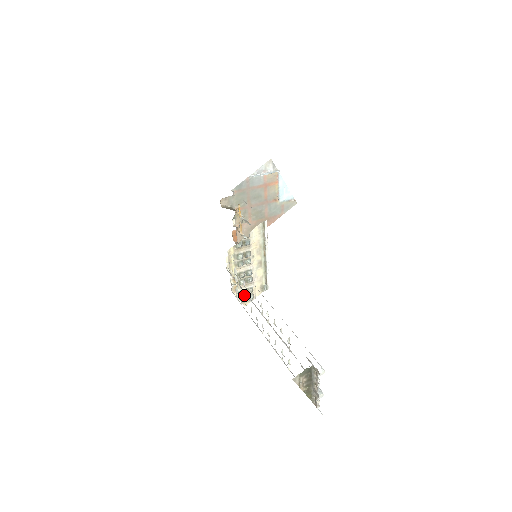
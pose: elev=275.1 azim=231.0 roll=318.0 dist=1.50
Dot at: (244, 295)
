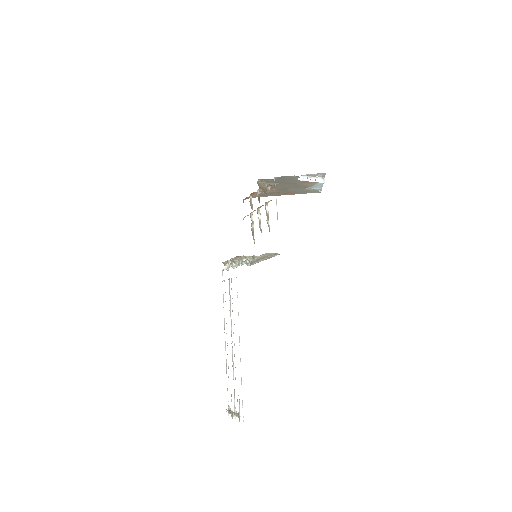
Dot at: occluded
